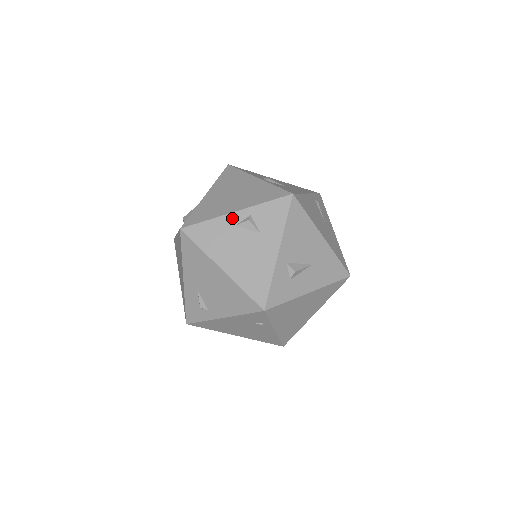
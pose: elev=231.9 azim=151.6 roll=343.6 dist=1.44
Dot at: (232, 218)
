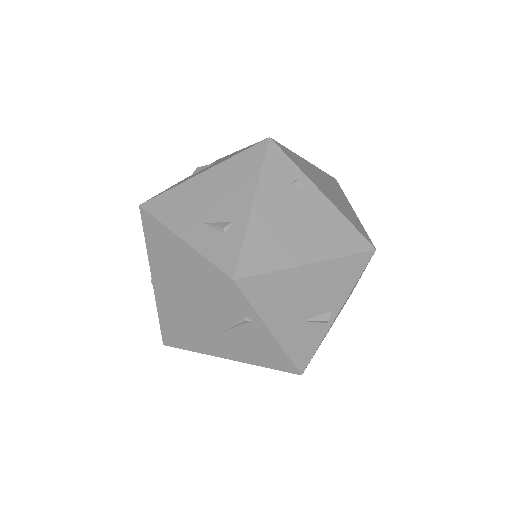
Dot at: occluded
